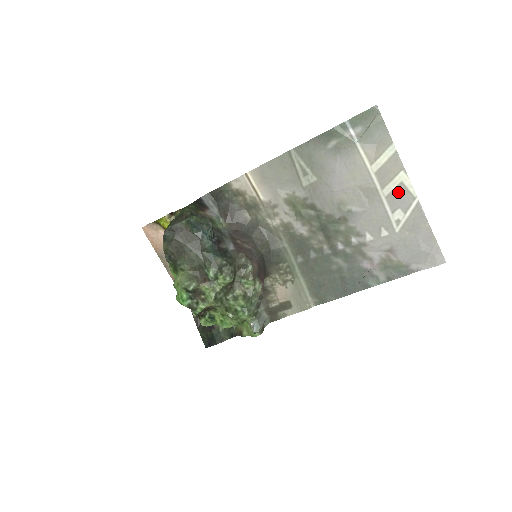
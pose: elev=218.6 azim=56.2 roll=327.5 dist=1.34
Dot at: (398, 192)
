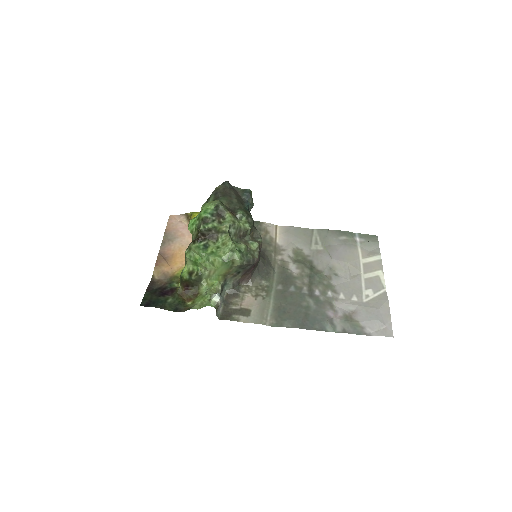
Dot at: (374, 280)
